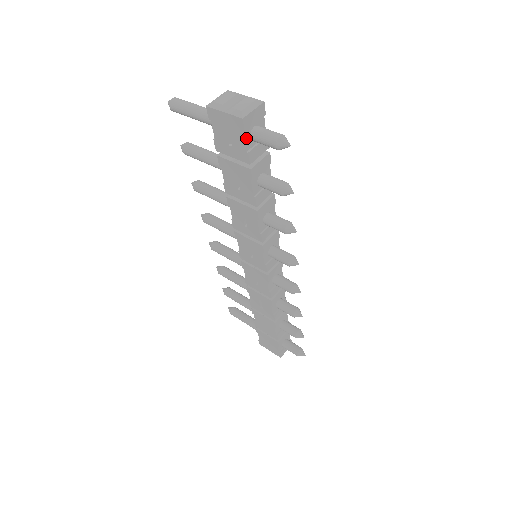
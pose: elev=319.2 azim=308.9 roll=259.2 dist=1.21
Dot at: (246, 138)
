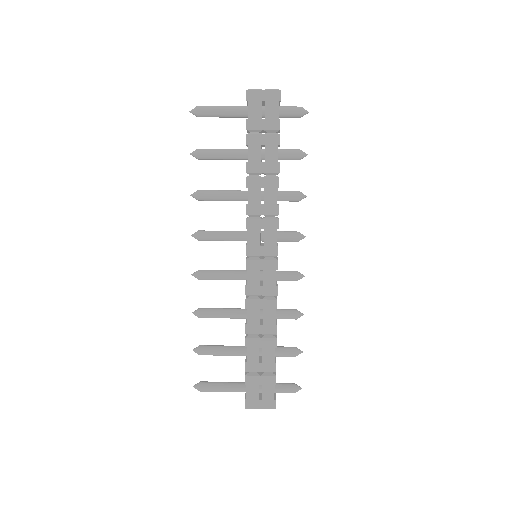
Dot at: (278, 109)
